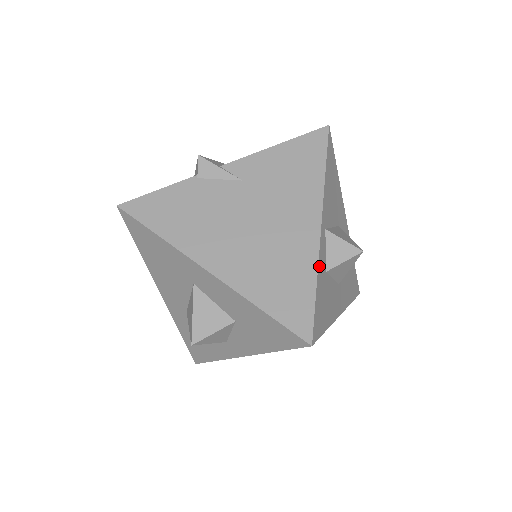
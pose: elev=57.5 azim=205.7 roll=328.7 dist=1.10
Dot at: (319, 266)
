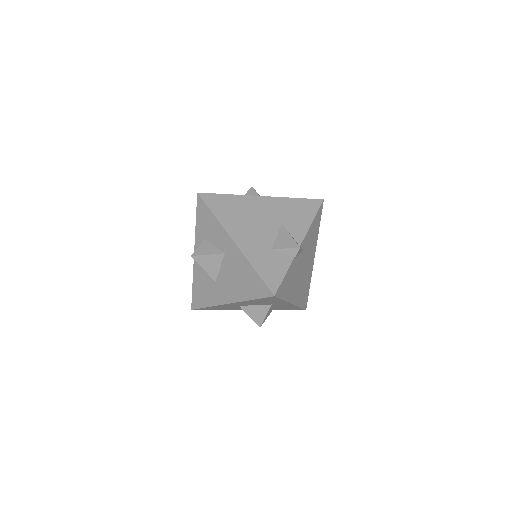
Dot at: occluded
